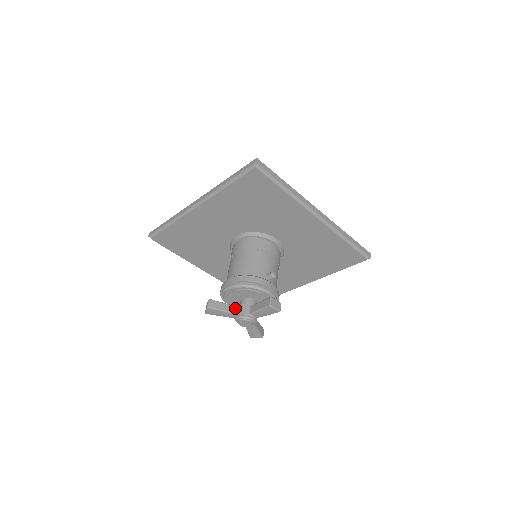
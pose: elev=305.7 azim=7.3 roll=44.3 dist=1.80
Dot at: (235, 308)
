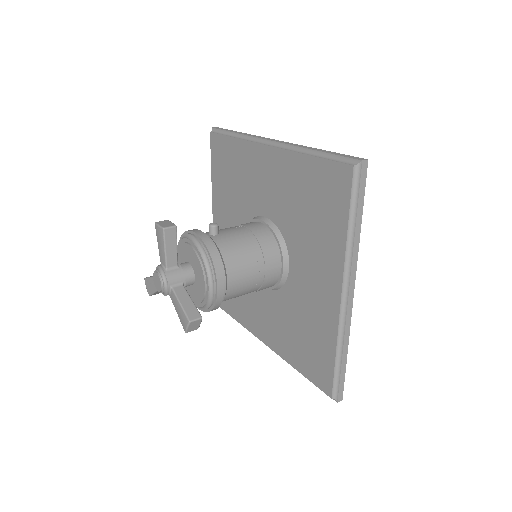
Dot at: occluded
